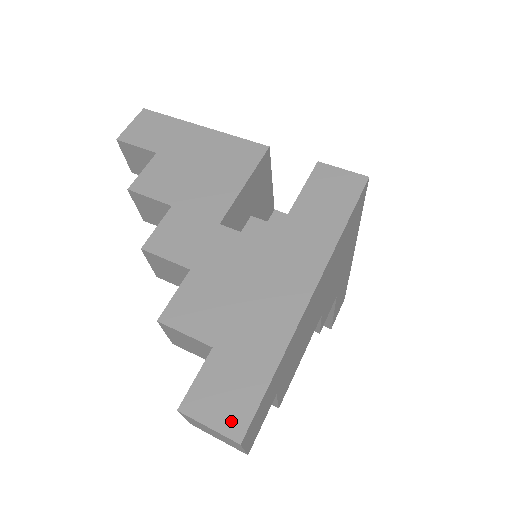
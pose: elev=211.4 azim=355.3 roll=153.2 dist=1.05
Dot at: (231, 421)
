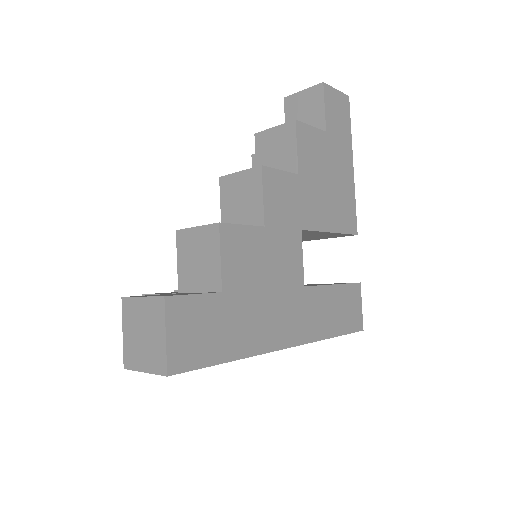
Dot at: (180, 353)
